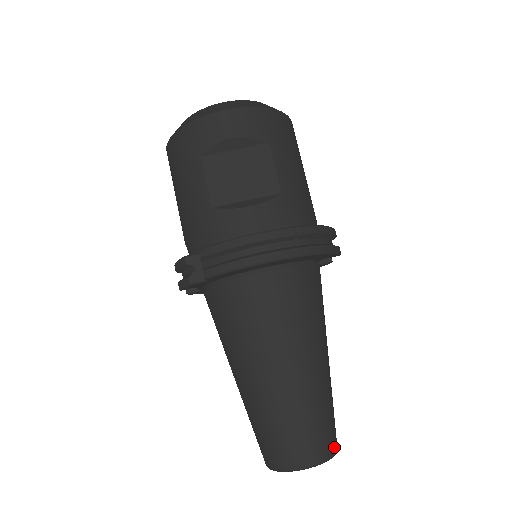
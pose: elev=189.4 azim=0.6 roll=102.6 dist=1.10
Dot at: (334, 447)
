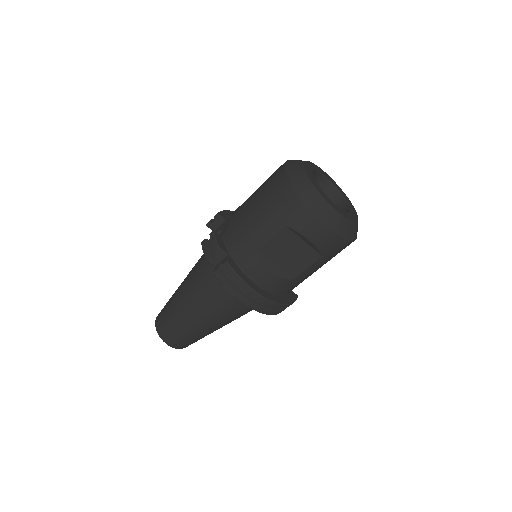
Dot at: occluded
